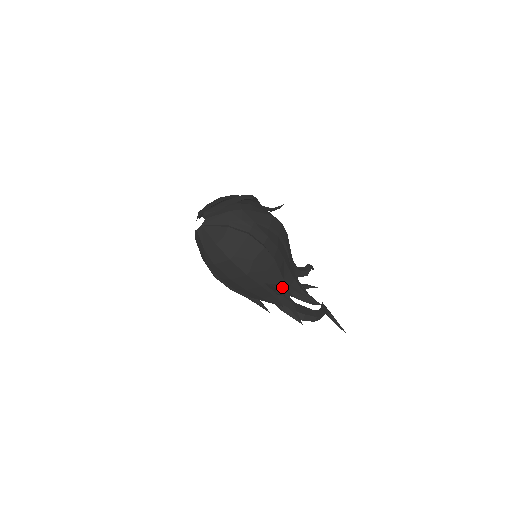
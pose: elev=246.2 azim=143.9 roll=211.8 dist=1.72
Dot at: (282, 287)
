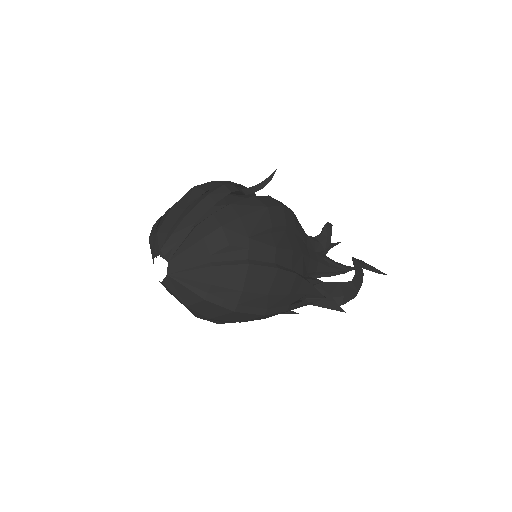
Dot at: (312, 293)
